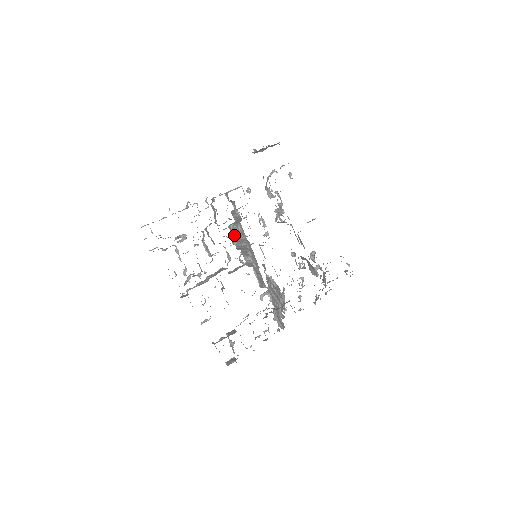
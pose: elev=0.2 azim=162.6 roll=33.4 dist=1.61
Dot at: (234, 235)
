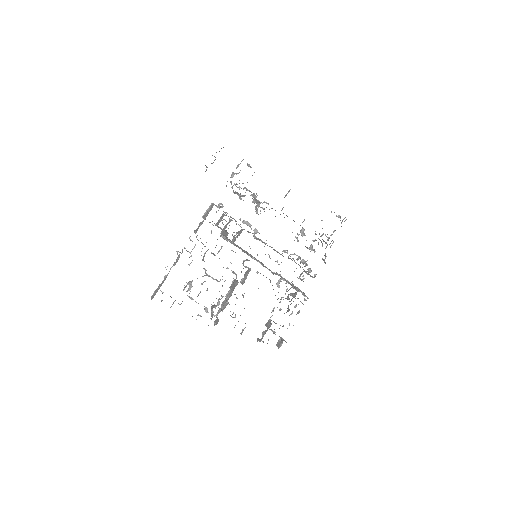
Dot at: (229, 241)
